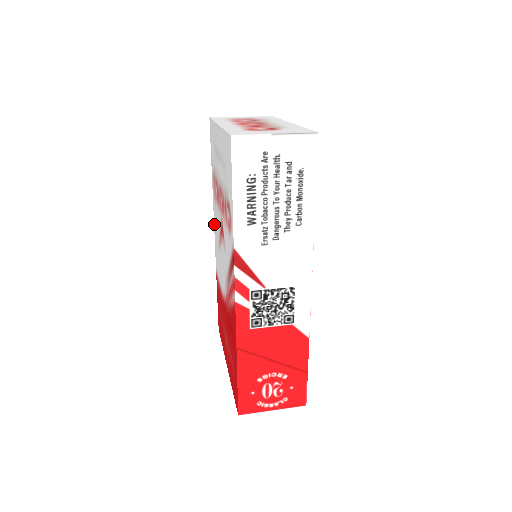
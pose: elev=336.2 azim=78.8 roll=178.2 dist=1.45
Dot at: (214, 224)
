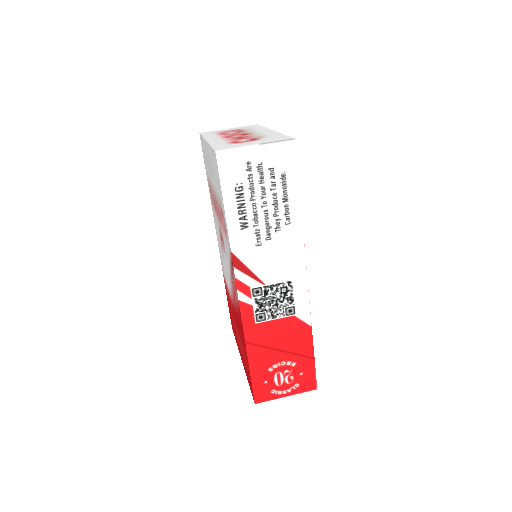
Dot at: occluded
